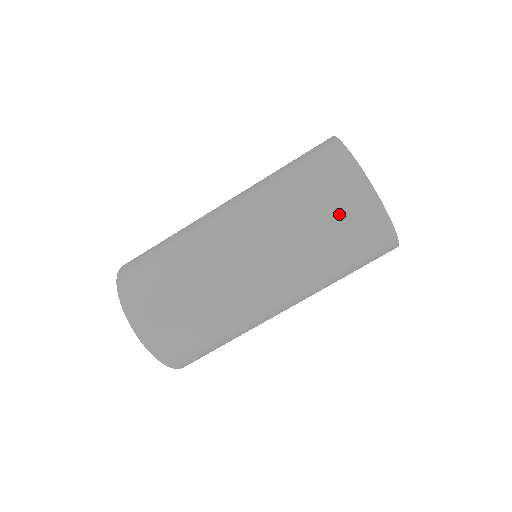
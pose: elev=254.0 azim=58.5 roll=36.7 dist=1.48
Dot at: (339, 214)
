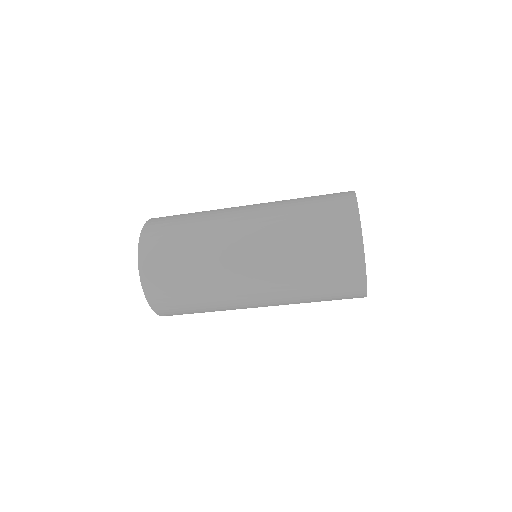
Dot at: (330, 257)
